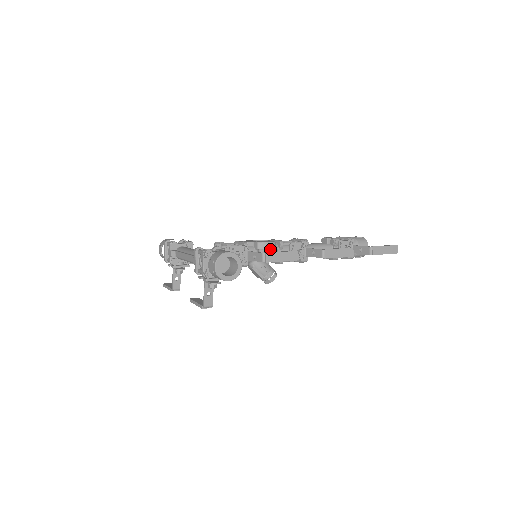
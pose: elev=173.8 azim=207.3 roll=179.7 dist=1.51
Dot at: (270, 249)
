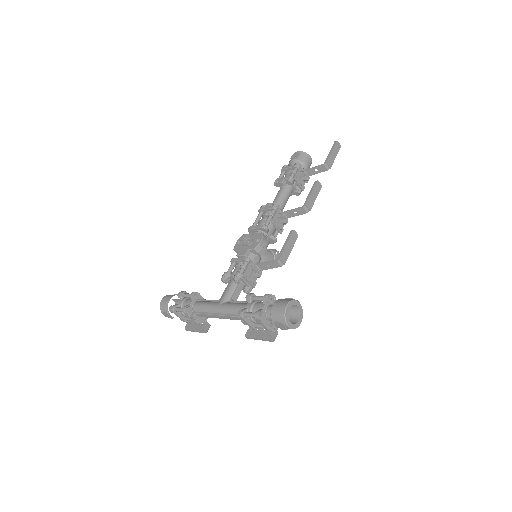
Dot at: occluded
